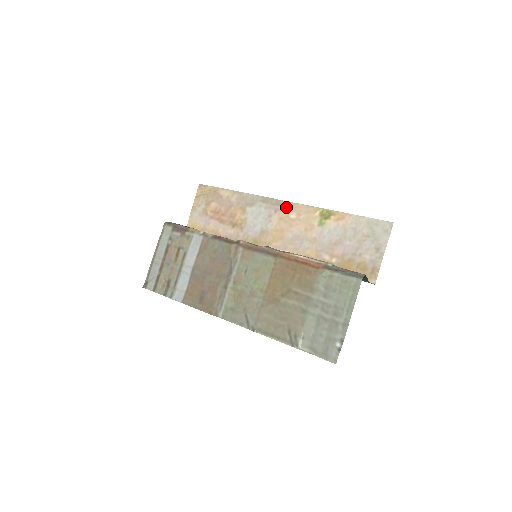
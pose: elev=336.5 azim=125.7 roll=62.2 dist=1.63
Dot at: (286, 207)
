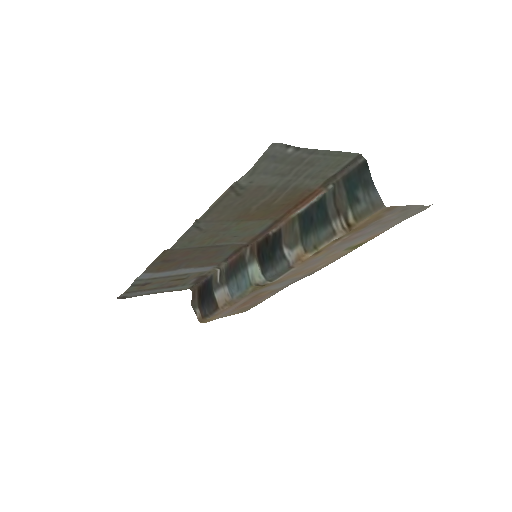
Dot at: (318, 269)
